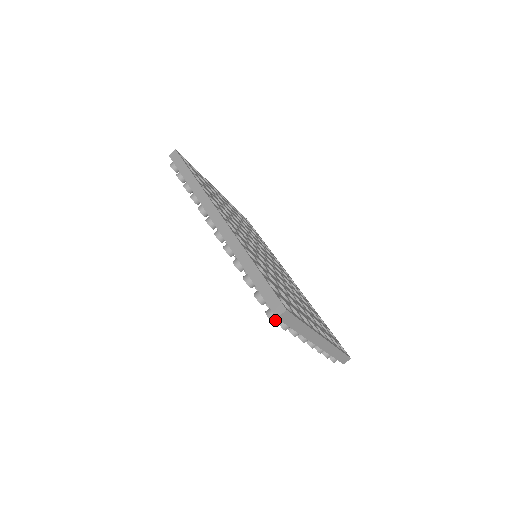
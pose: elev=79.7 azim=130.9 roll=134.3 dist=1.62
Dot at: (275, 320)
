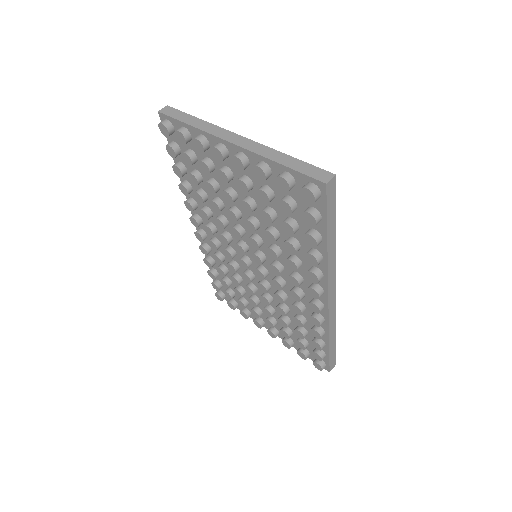
Dot at: (163, 122)
